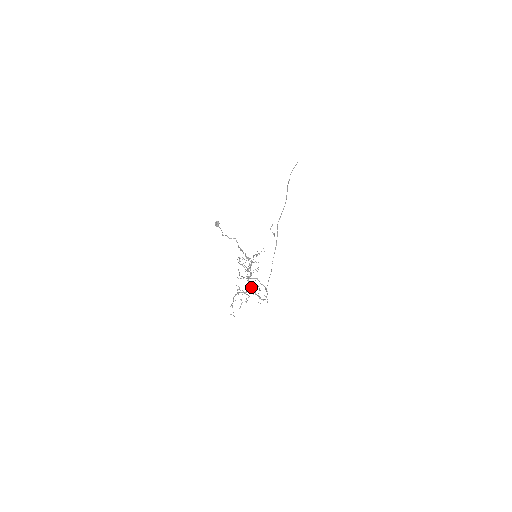
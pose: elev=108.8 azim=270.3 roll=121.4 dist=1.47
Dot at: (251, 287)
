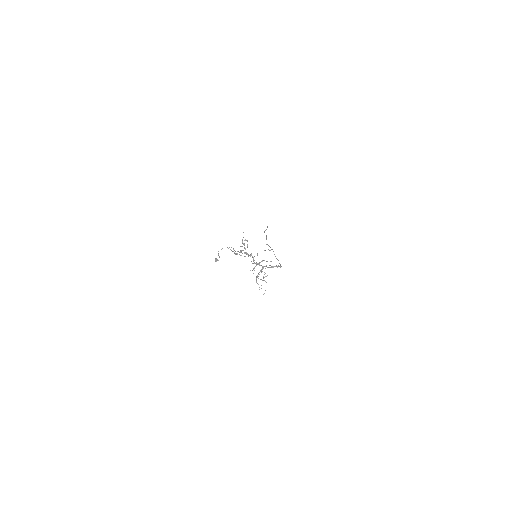
Dot at: occluded
